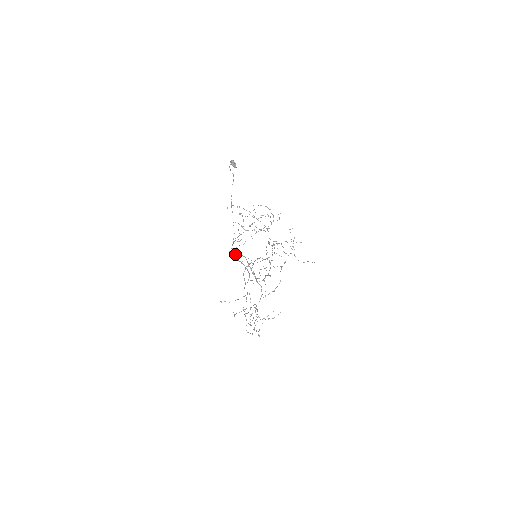
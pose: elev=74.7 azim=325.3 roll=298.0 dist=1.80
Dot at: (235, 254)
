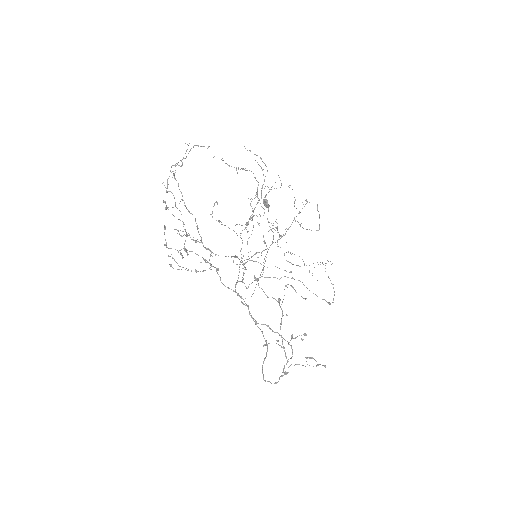
Dot at: occluded
